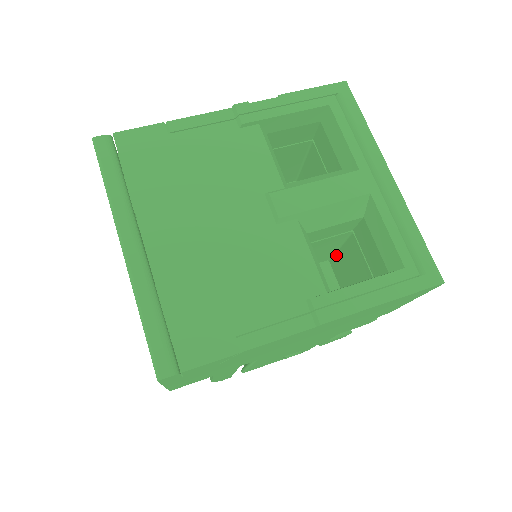
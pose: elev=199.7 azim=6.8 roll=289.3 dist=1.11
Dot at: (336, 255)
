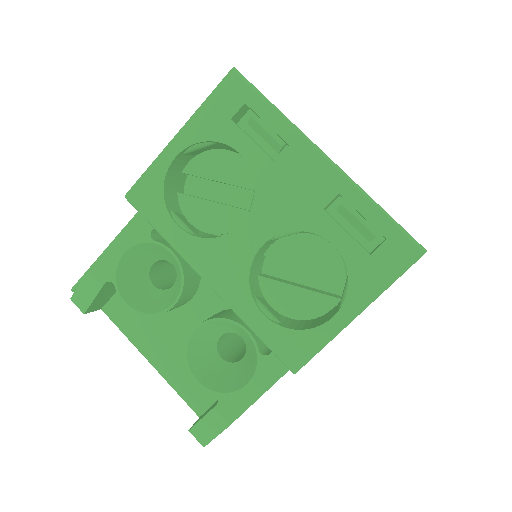
Dot at: occluded
